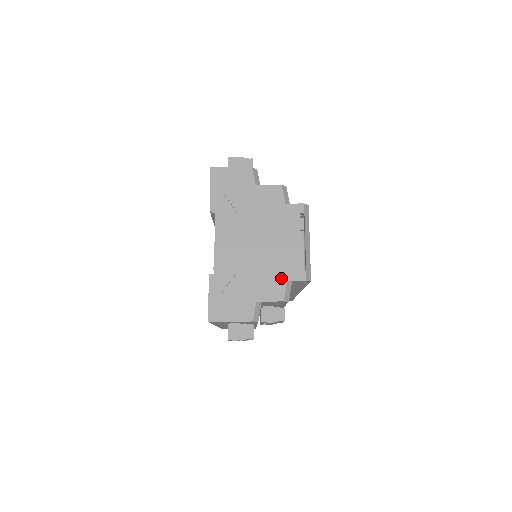
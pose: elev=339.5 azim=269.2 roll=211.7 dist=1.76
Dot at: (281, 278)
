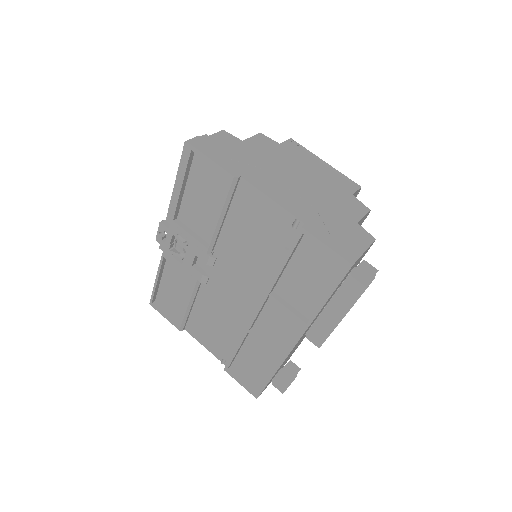
Dot at: (347, 195)
